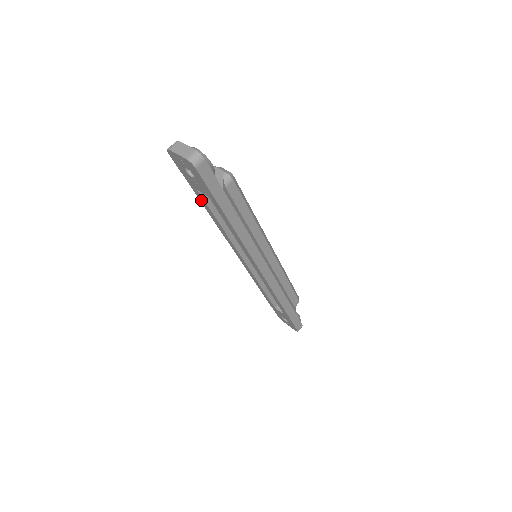
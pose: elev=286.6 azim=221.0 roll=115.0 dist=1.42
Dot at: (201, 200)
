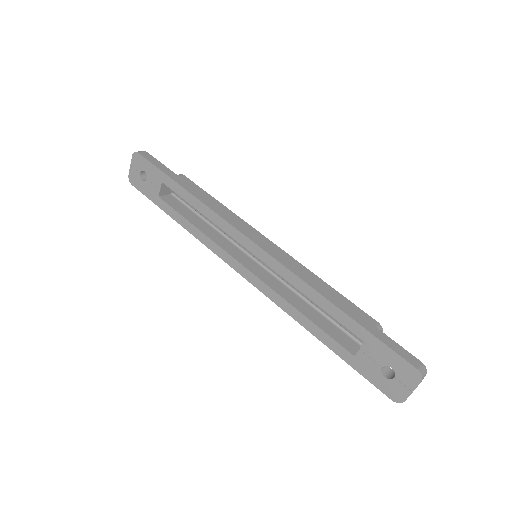
Dot at: (169, 212)
